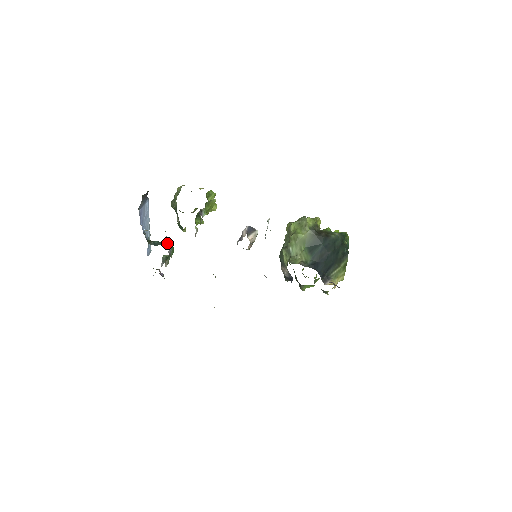
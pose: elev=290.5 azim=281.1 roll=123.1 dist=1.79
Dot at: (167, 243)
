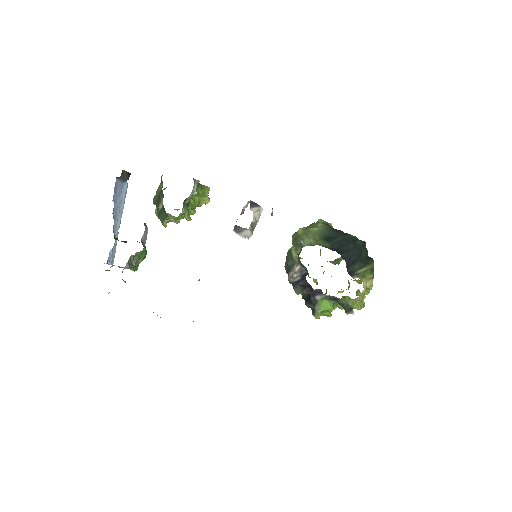
Dot at: (139, 242)
